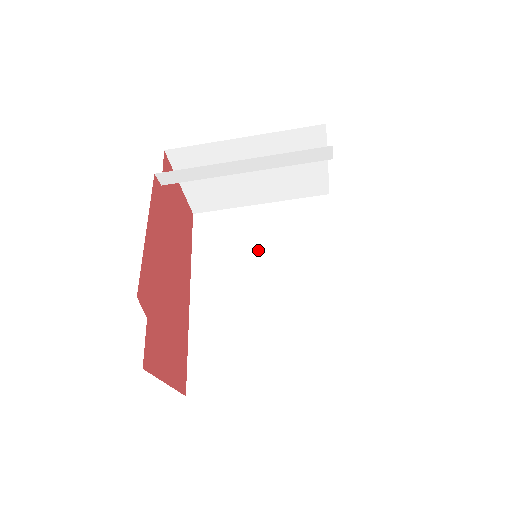
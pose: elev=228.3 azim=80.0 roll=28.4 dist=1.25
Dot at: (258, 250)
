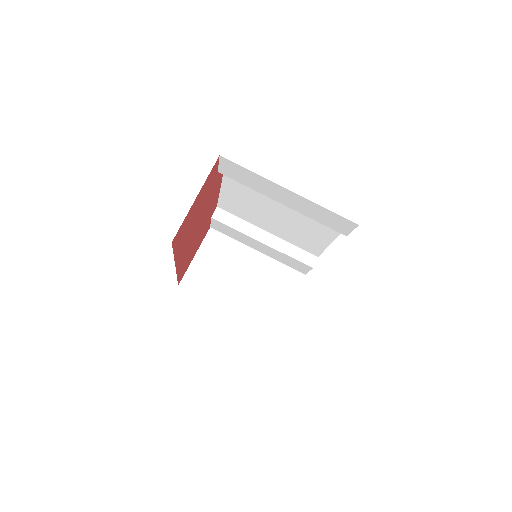
Dot at: occluded
